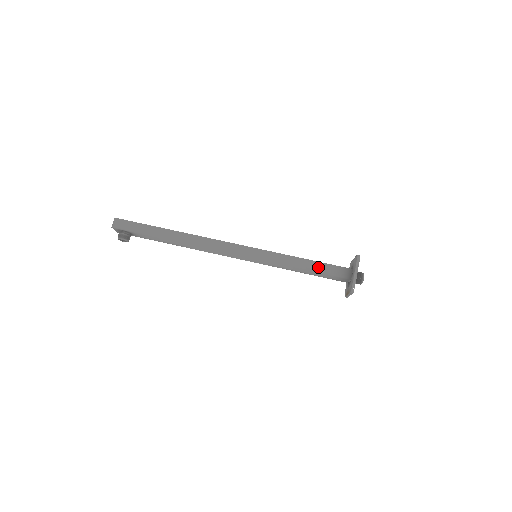
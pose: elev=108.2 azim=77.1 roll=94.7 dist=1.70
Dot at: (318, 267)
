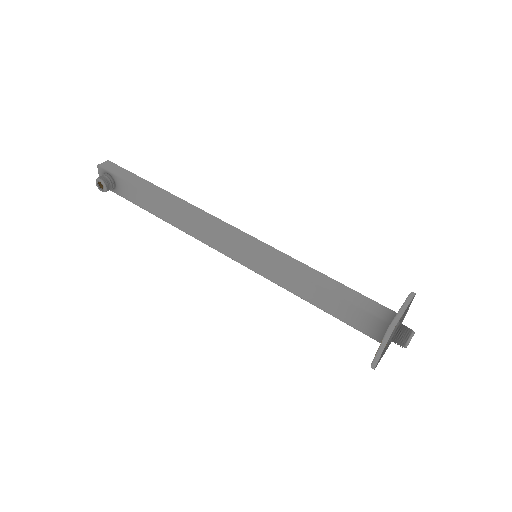
Dot at: (342, 291)
